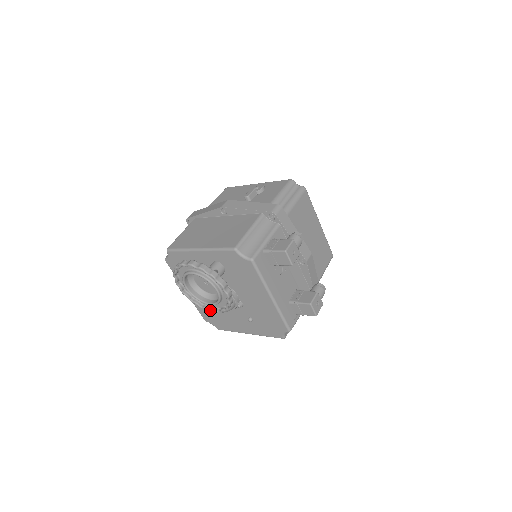
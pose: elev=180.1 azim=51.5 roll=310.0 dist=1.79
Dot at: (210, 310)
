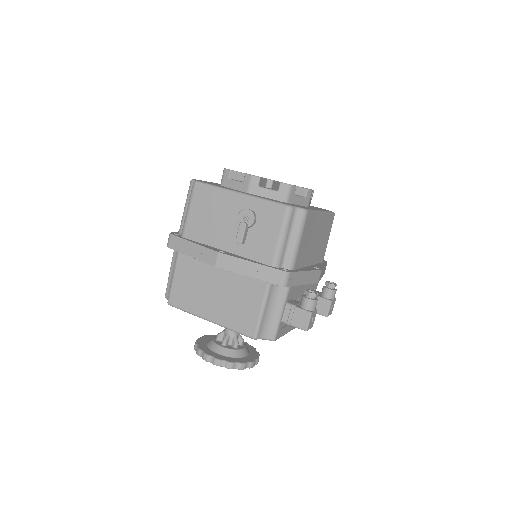
Dot at: occluded
